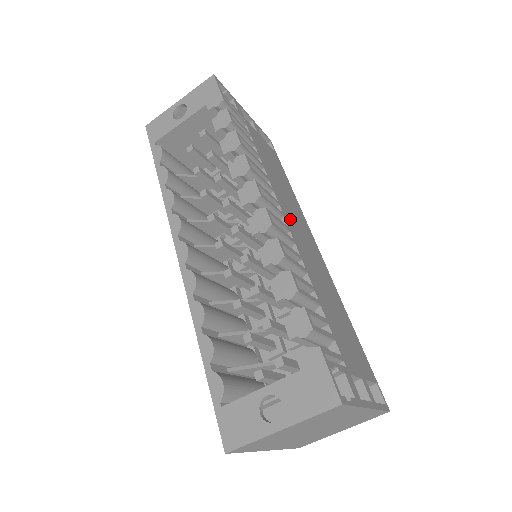
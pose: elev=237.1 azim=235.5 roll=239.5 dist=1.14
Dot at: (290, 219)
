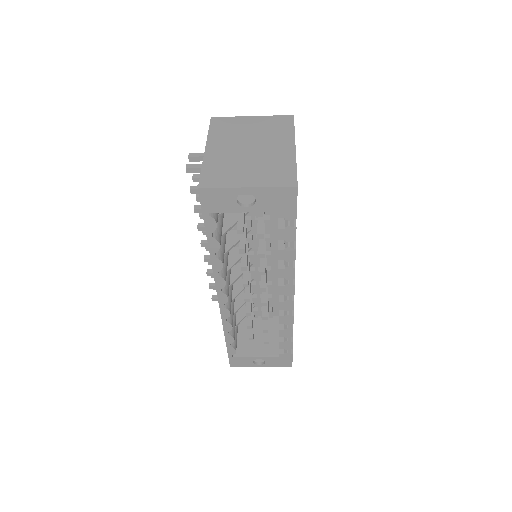
Dot at: occluded
